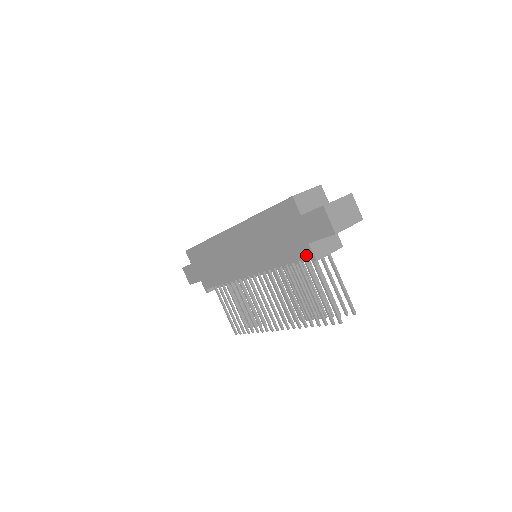
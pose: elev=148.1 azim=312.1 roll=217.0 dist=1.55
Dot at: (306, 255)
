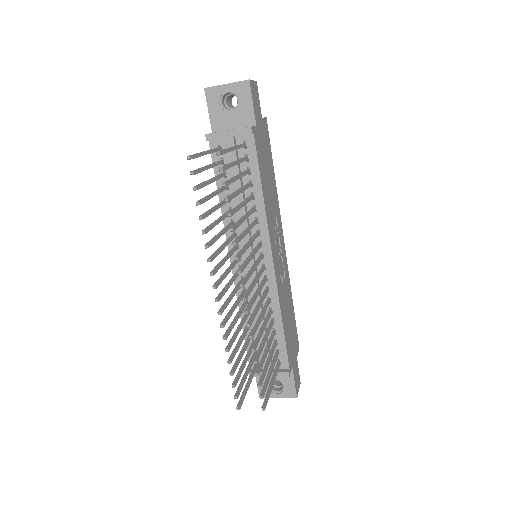
Dot at: (210, 145)
